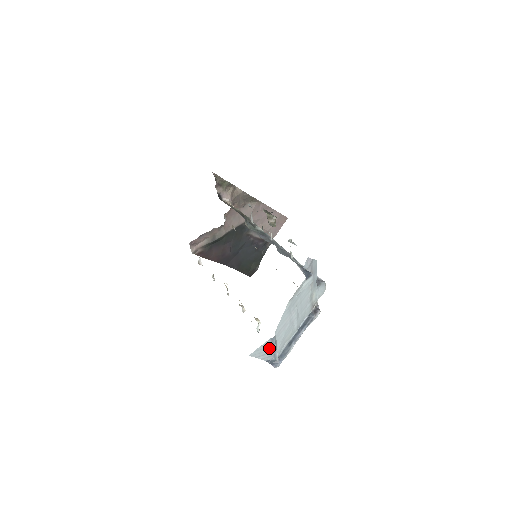
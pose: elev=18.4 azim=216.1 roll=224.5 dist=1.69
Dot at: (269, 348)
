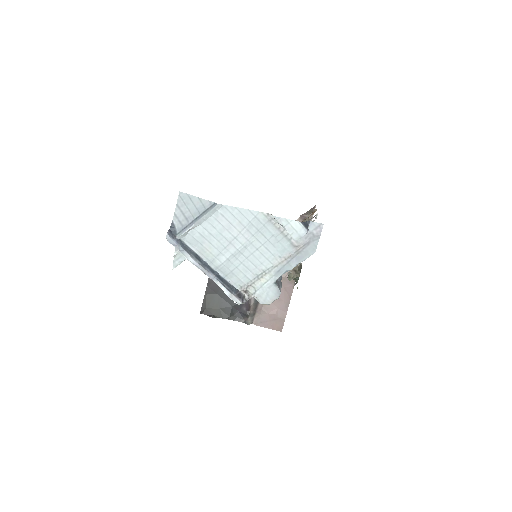
Dot at: (196, 212)
